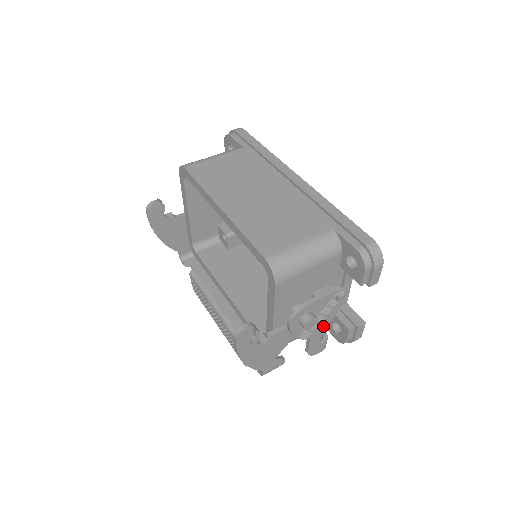
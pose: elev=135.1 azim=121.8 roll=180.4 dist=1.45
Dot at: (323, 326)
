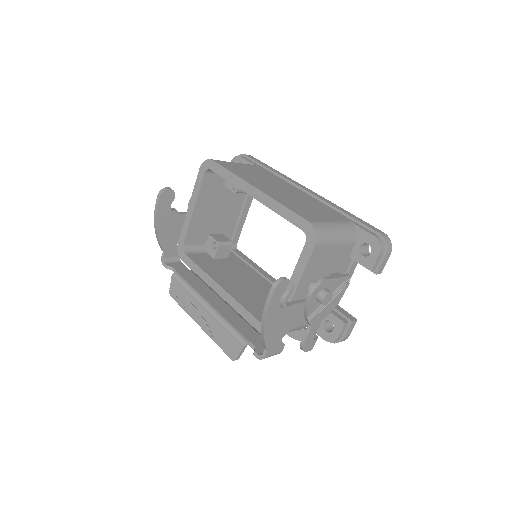
Dot at: (324, 316)
